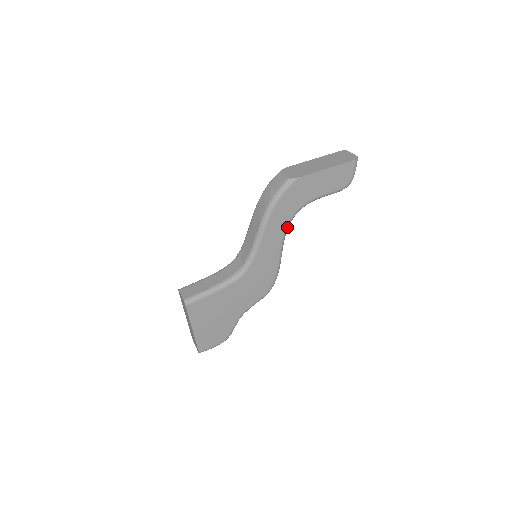
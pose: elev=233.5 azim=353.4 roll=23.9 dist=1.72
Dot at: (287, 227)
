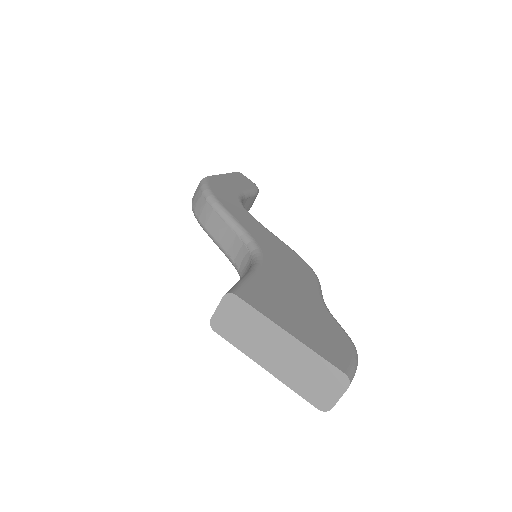
Dot at: (247, 212)
